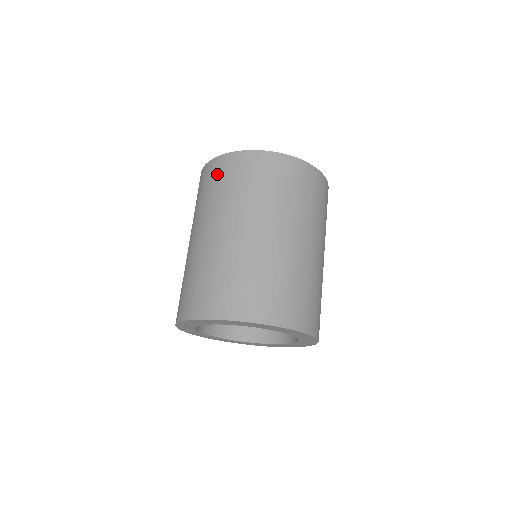
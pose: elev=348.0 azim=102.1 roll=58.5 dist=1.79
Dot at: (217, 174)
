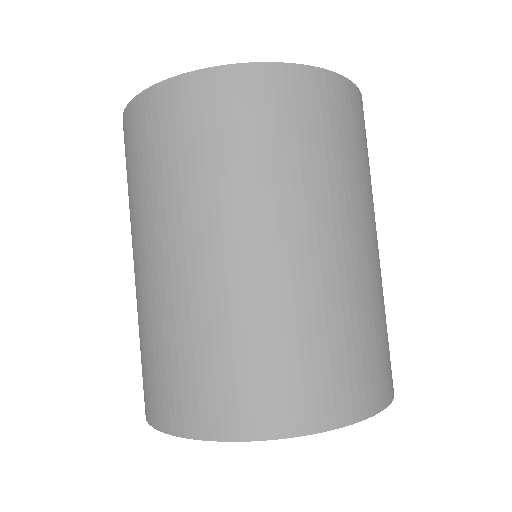
Dot at: (197, 117)
